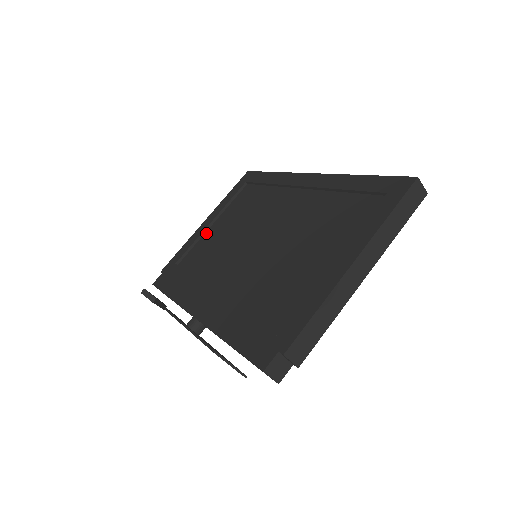
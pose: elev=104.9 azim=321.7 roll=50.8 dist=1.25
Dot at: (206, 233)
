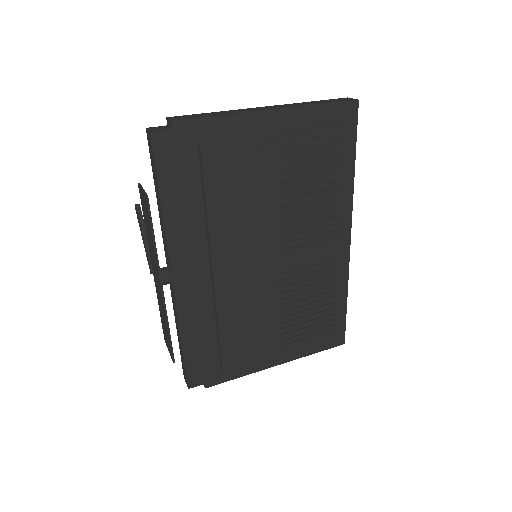
Dot at: occluded
